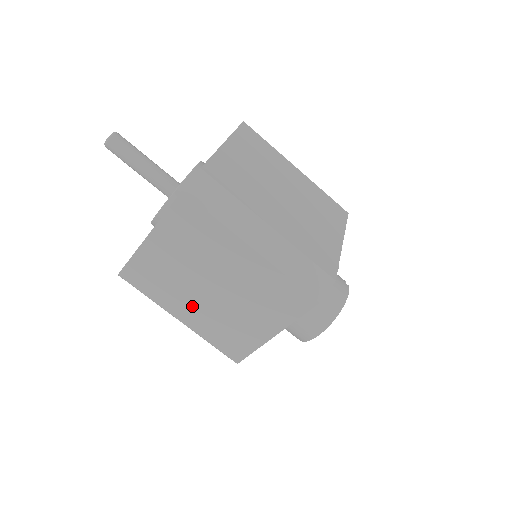
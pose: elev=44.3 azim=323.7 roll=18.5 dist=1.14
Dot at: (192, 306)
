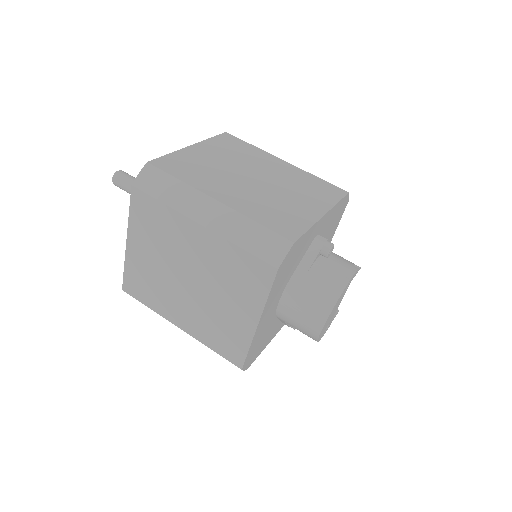
Dot at: (182, 307)
